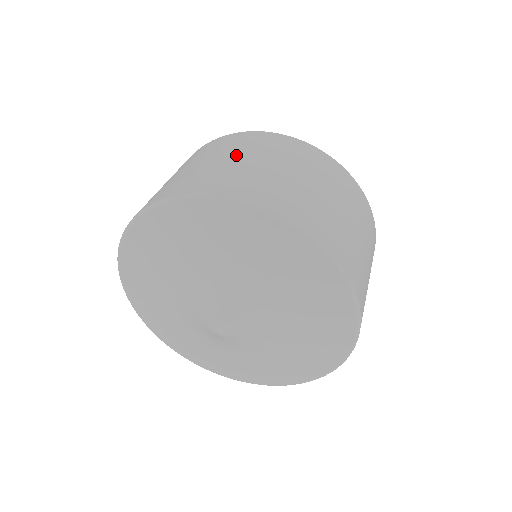
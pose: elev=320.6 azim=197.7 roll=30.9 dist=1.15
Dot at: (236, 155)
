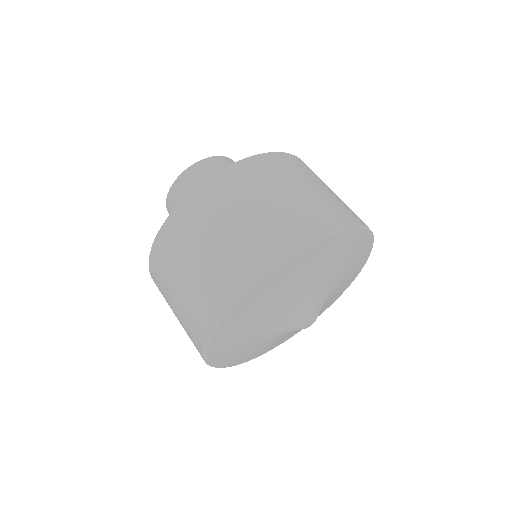
Dot at: (220, 227)
